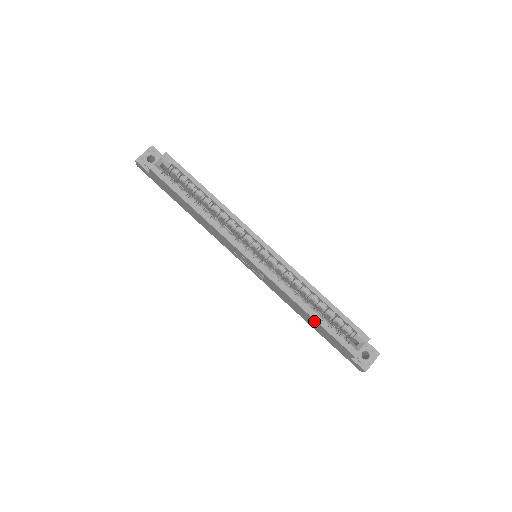
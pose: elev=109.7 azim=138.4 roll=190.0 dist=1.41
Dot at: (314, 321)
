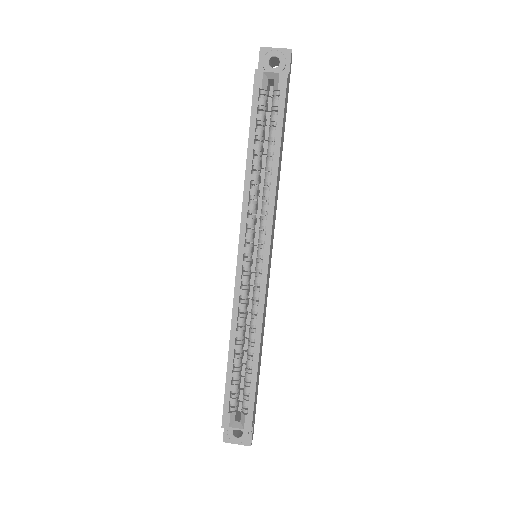
Dot at: (228, 363)
